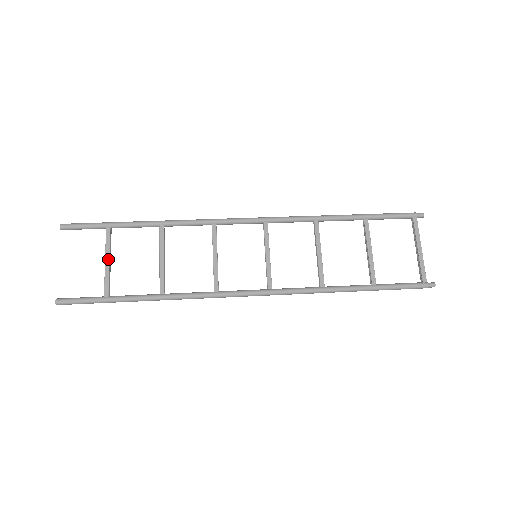
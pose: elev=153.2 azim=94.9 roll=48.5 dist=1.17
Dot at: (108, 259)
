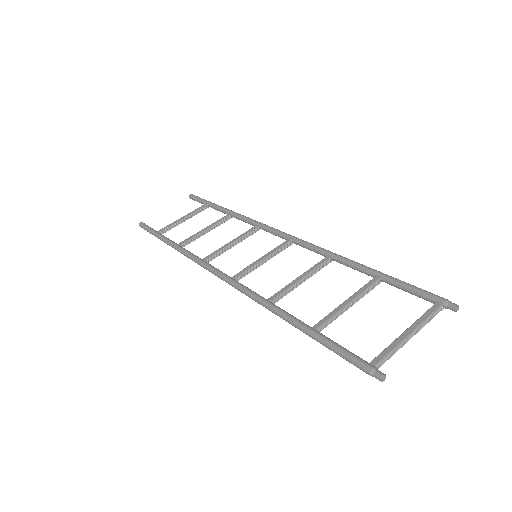
Dot at: (185, 216)
